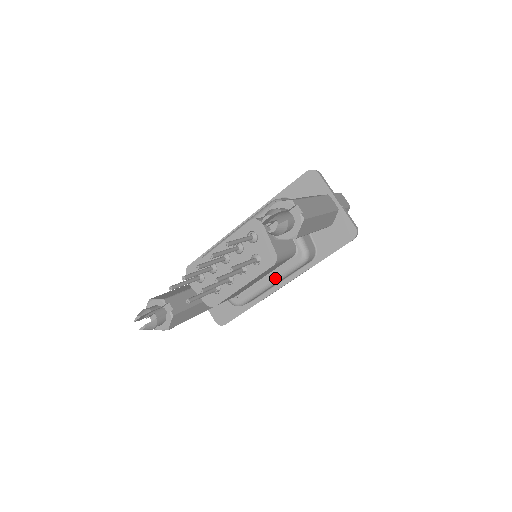
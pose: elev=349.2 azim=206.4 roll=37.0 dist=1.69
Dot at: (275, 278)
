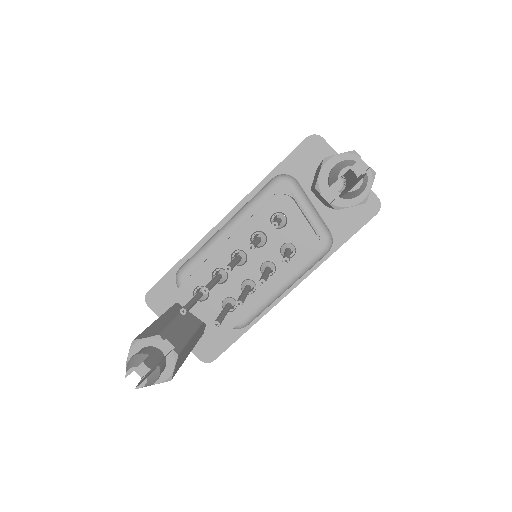
Dot at: (292, 278)
